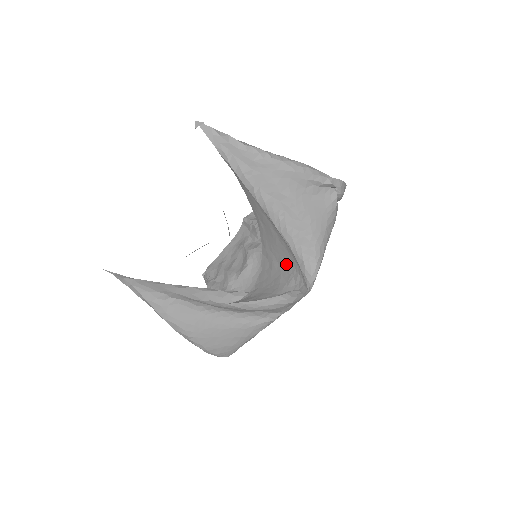
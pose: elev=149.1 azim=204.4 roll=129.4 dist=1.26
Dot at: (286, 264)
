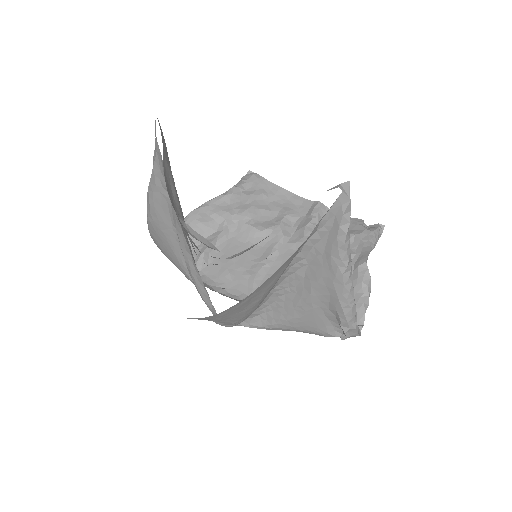
Dot at: (228, 321)
